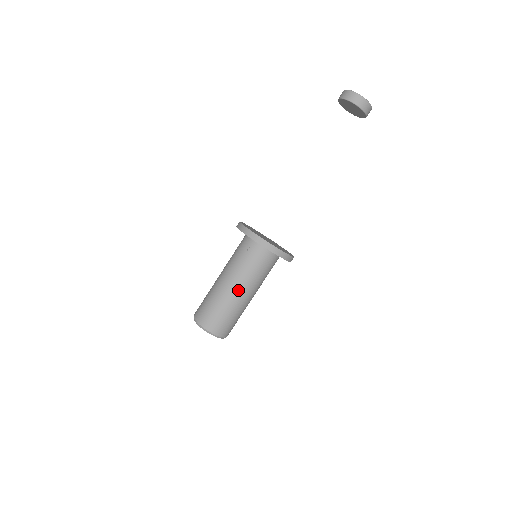
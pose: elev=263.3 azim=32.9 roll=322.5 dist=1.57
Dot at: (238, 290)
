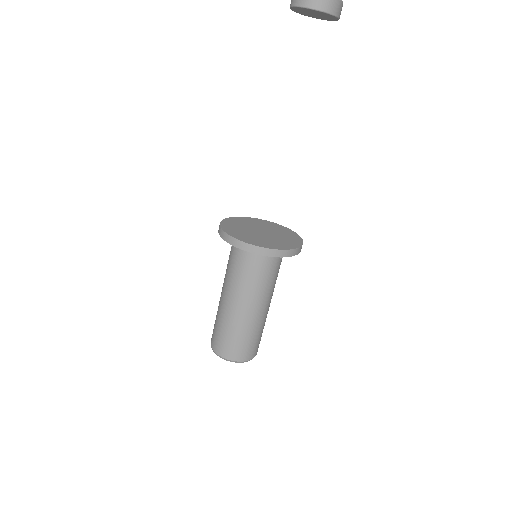
Dot at: (227, 299)
